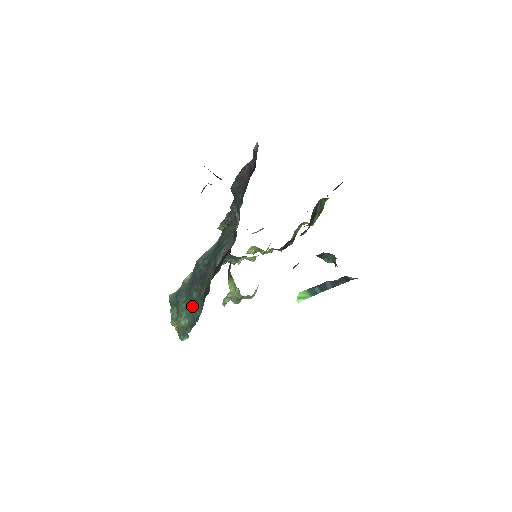
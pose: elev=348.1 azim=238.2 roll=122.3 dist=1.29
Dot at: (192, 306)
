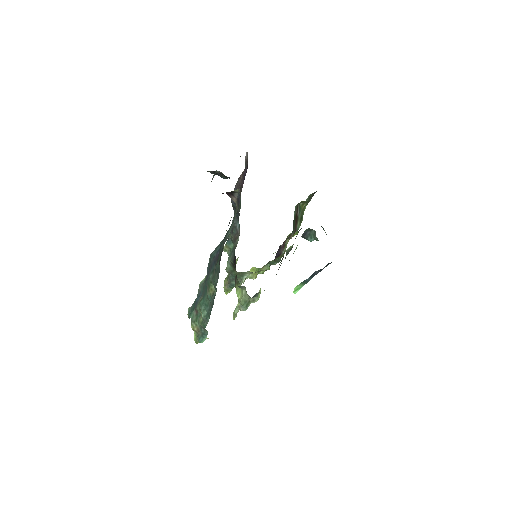
Dot at: (209, 290)
